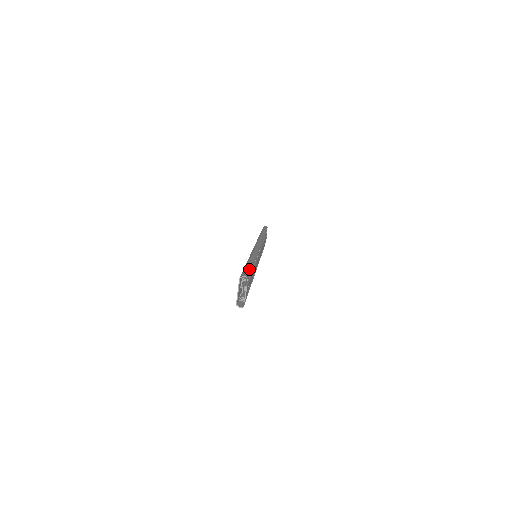
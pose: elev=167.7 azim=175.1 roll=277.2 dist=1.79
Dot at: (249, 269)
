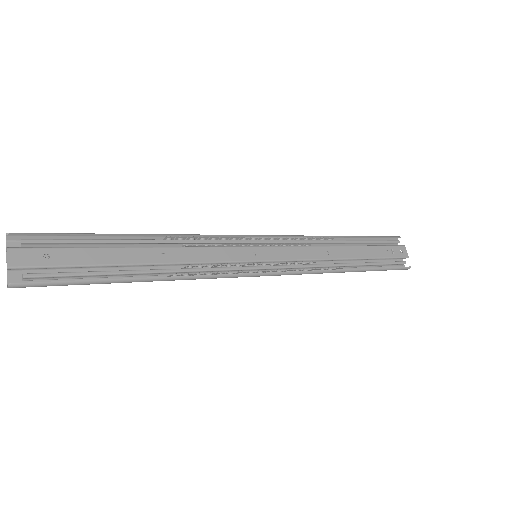
Dot at: (61, 233)
